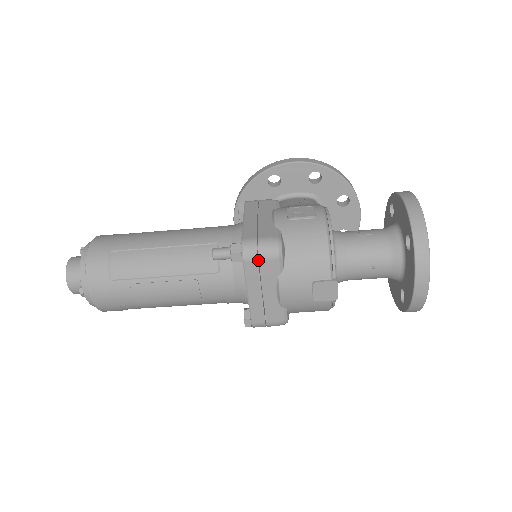
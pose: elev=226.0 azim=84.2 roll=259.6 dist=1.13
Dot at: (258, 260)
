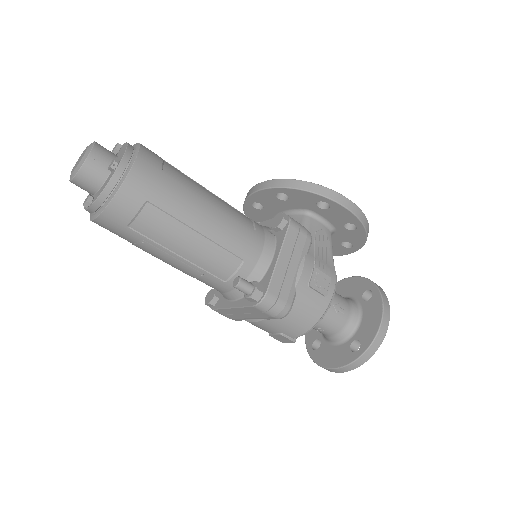
Dot at: occluded
